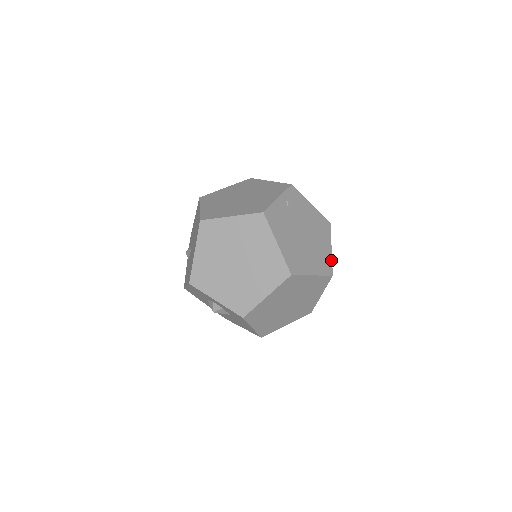
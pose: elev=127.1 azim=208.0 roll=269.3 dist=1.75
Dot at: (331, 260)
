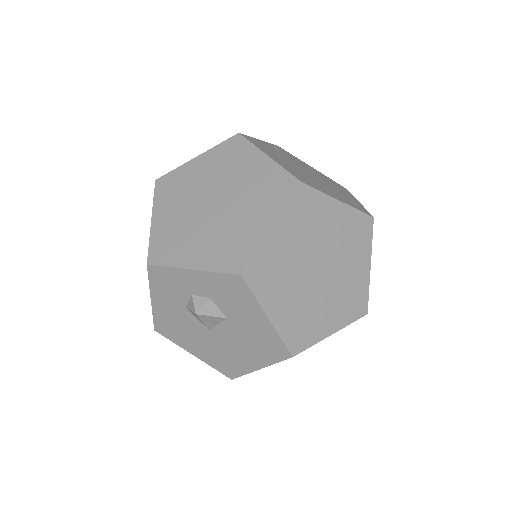
Dot at: (363, 208)
